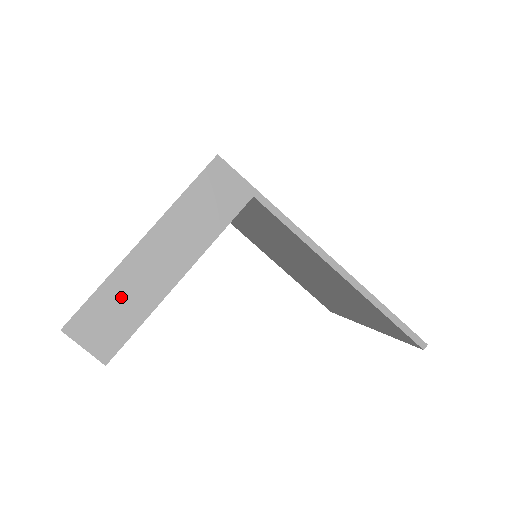
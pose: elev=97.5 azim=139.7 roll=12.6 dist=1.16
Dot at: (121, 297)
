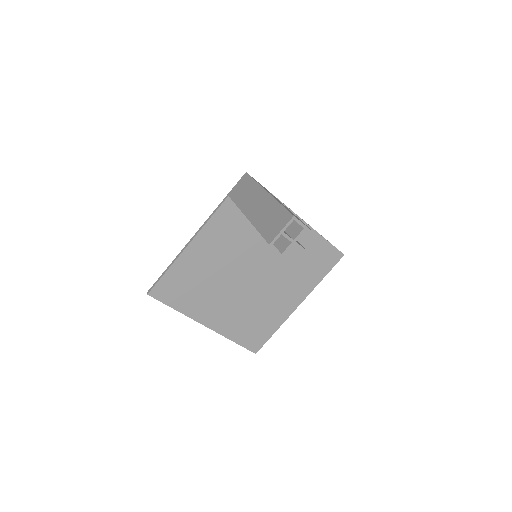
Dot at: occluded
